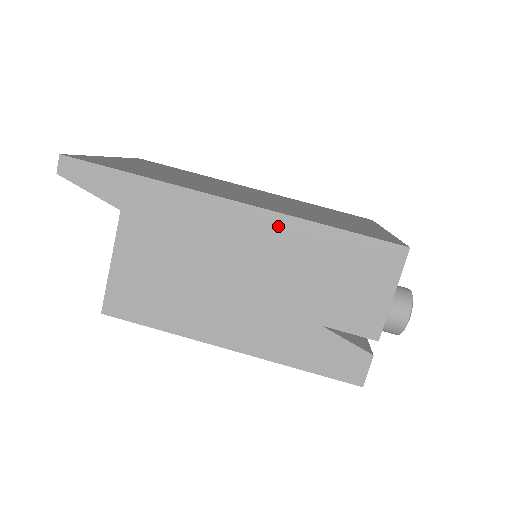
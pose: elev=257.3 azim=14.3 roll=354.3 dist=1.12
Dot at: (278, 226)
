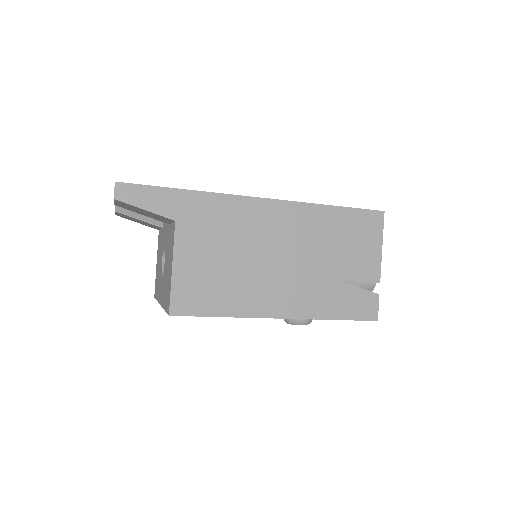
Dot at: (298, 212)
